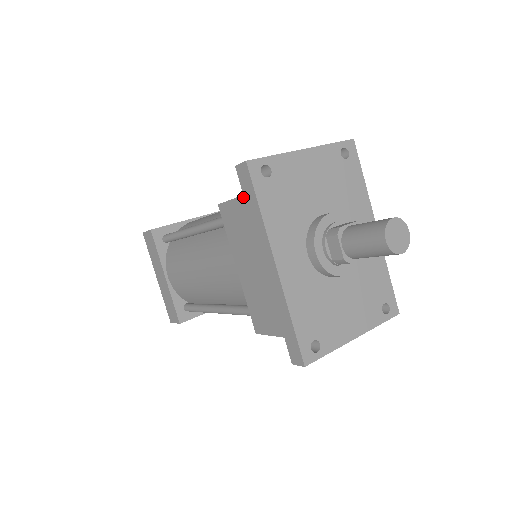
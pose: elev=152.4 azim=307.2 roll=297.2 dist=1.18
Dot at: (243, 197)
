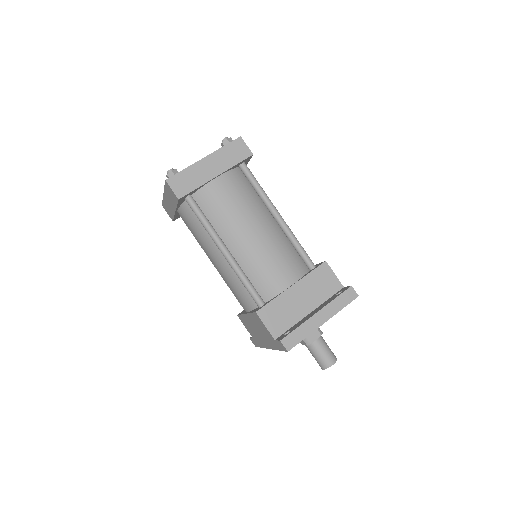
Dot at: (274, 340)
